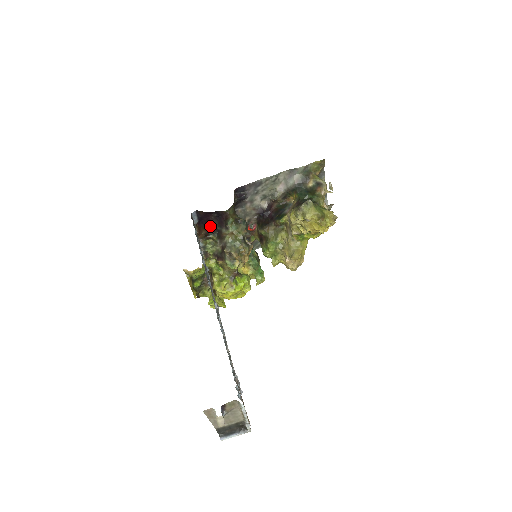
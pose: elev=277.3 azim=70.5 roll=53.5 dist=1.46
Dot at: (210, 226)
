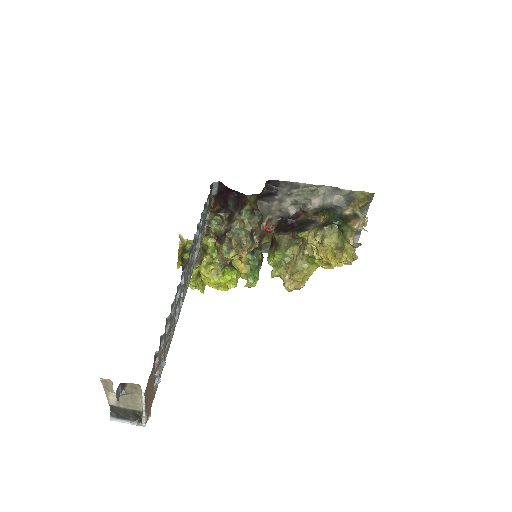
Dot at: (226, 204)
